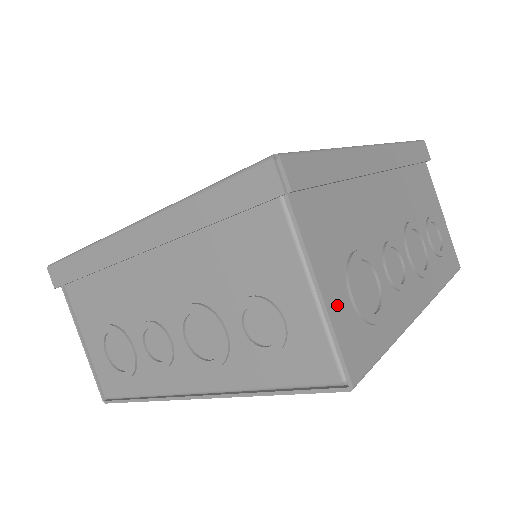
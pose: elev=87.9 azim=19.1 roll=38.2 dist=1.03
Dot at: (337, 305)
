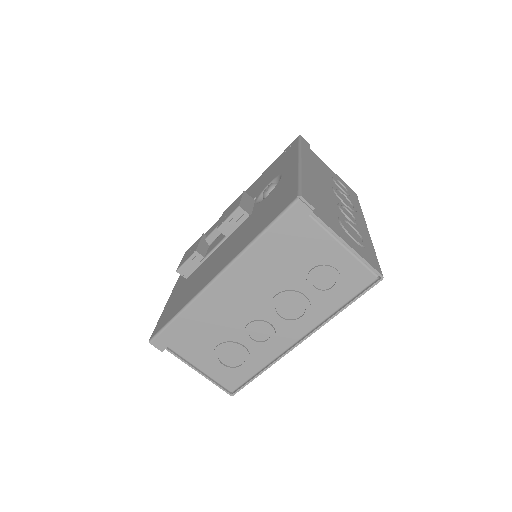
Dot at: (355, 247)
